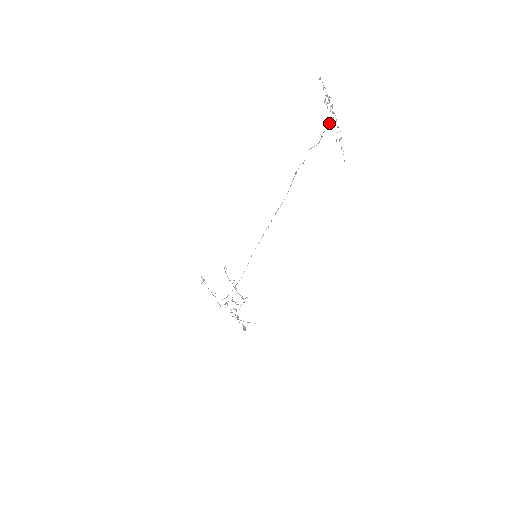
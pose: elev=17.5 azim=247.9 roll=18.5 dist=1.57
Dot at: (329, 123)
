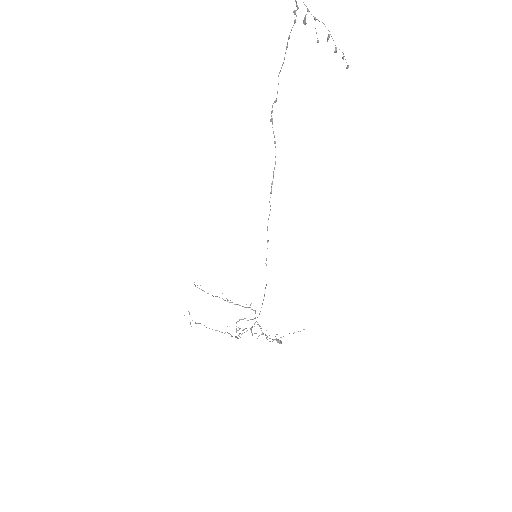
Dot at: (295, 19)
